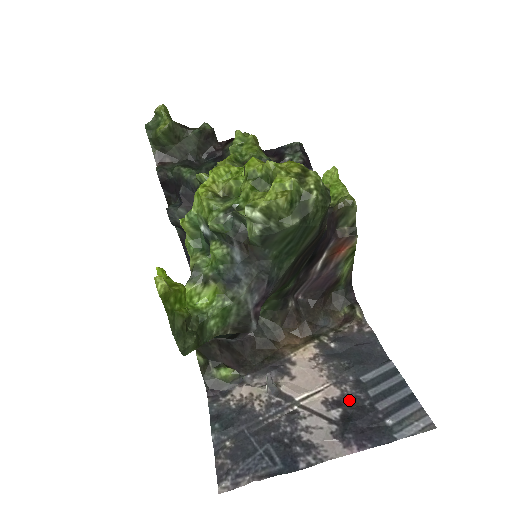
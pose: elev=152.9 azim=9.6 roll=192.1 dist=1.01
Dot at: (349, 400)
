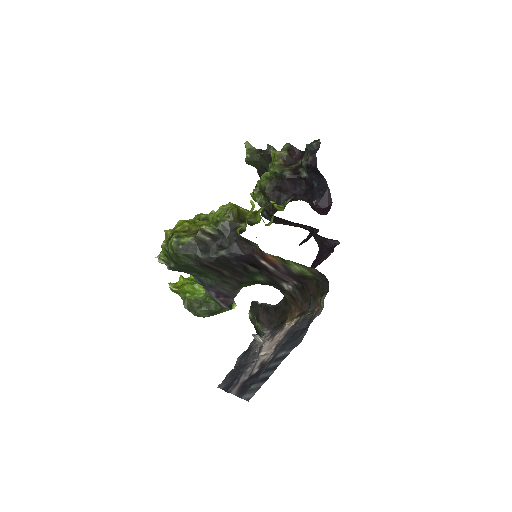
Dot at: (263, 366)
